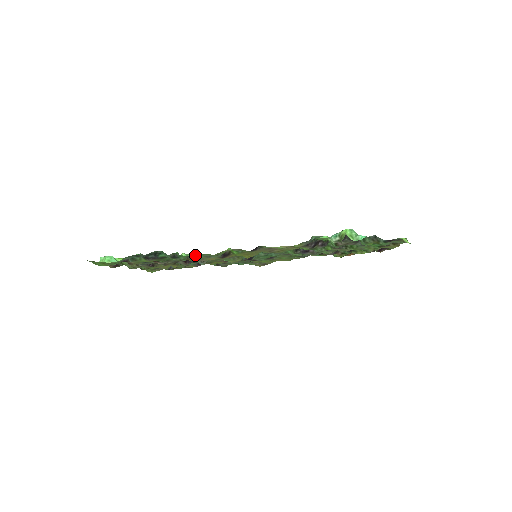
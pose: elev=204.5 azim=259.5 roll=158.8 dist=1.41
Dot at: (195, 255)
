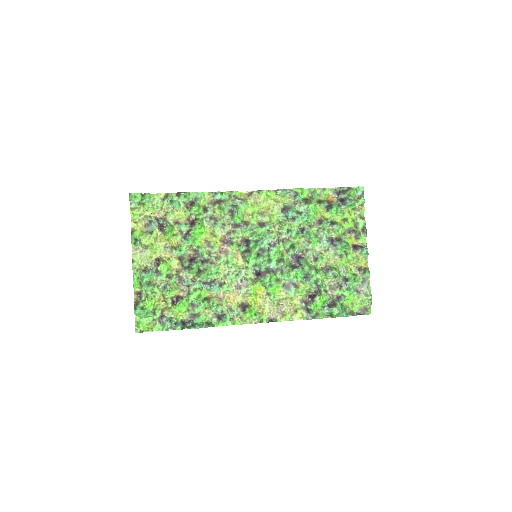
Dot at: (220, 311)
